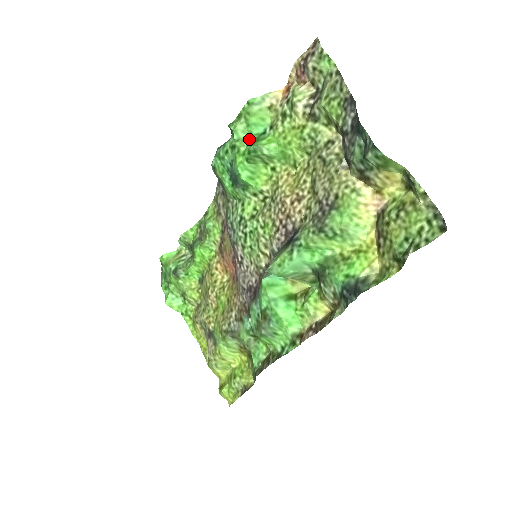
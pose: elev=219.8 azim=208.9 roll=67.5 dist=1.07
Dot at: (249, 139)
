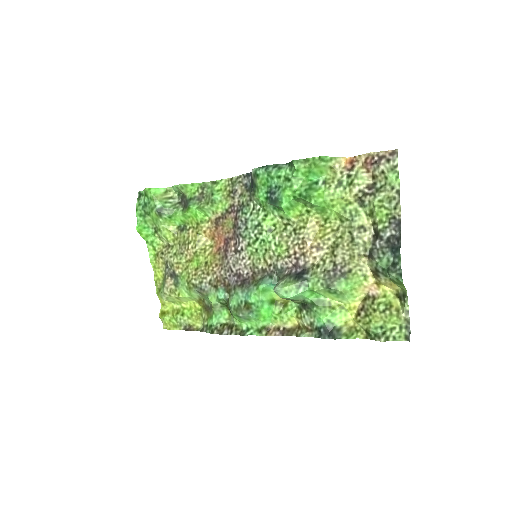
Dot at: (304, 183)
